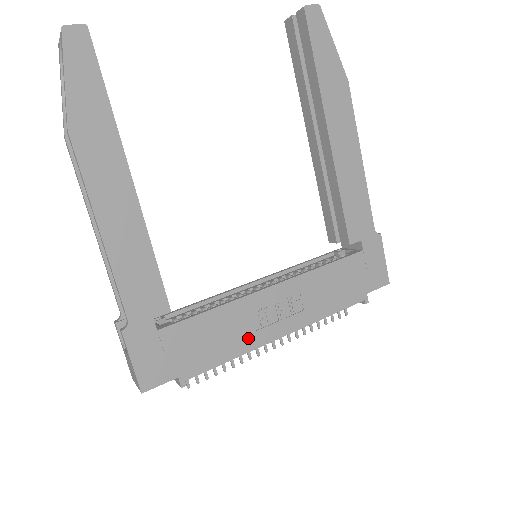
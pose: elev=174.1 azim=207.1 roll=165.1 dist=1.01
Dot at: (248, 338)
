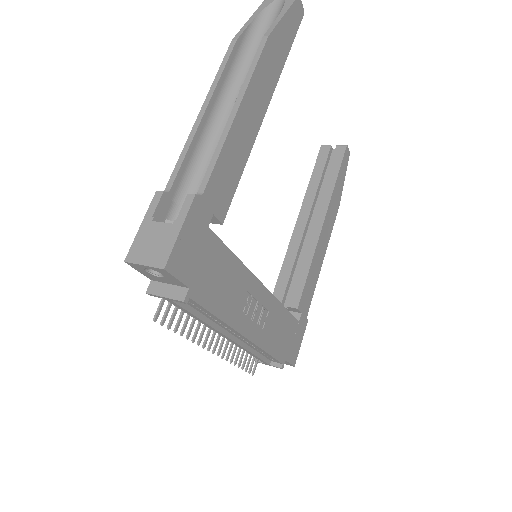
Dot at: (234, 311)
